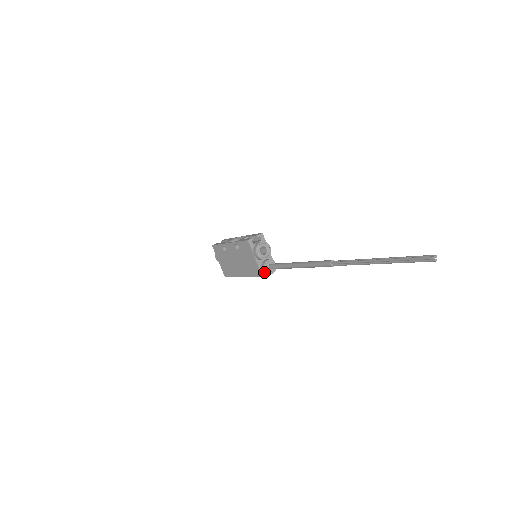
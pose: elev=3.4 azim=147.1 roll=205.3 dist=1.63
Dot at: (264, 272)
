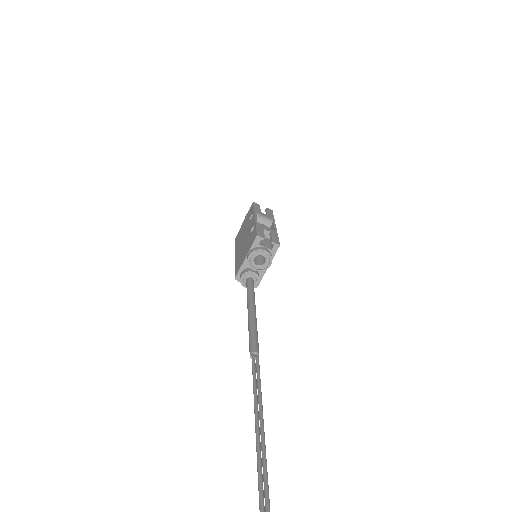
Dot at: (240, 277)
